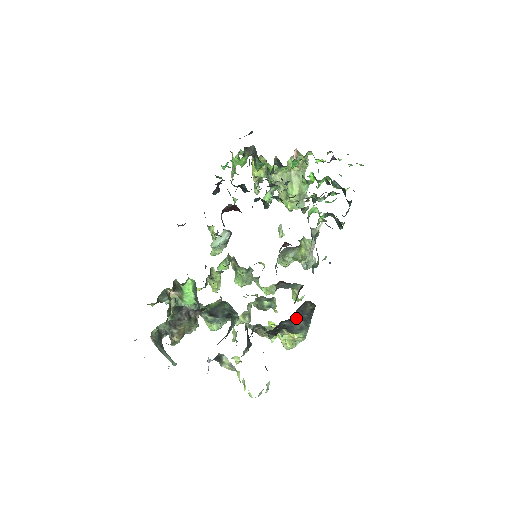
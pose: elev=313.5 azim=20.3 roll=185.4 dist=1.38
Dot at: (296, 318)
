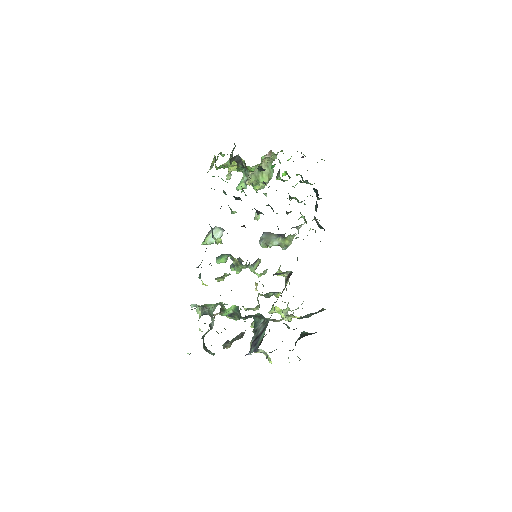
Dot at: occluded
